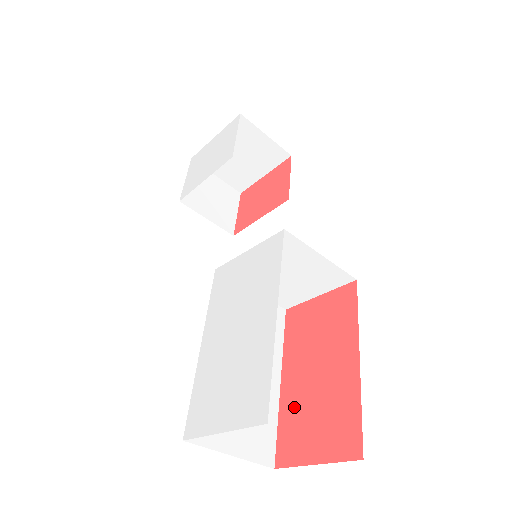
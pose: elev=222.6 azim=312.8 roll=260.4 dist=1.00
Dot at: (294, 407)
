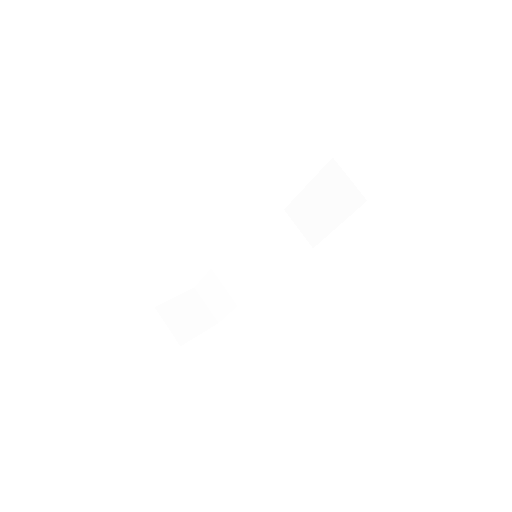
Dot at: occluded
